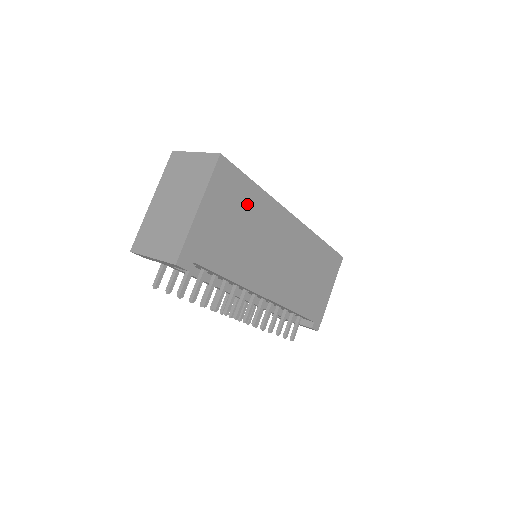
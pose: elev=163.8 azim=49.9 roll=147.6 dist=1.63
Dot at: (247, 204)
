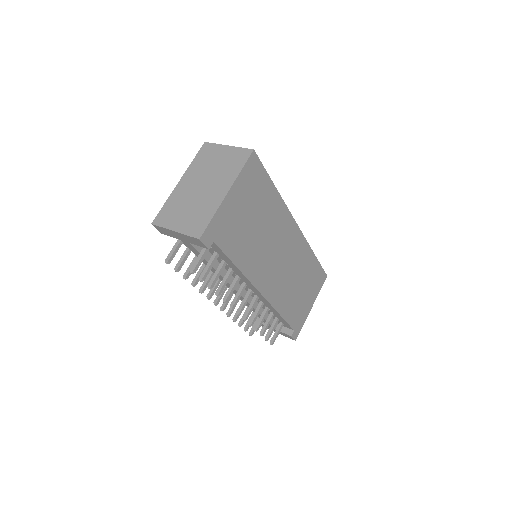
Dot at: (264, 202)
